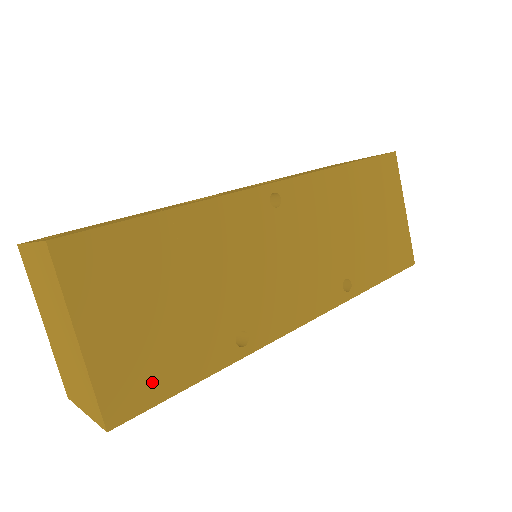
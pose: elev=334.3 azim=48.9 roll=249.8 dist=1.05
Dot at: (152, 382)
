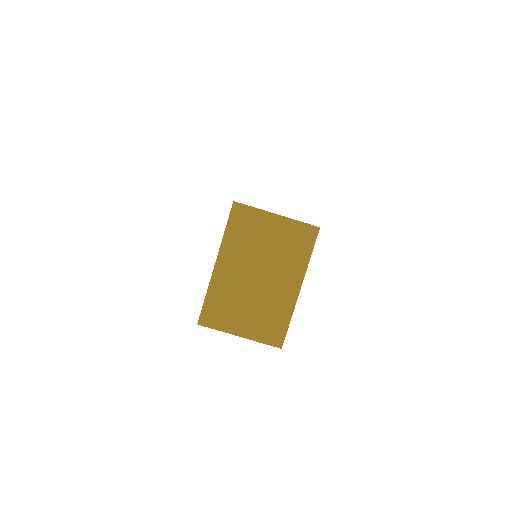
Dot at: occluded
